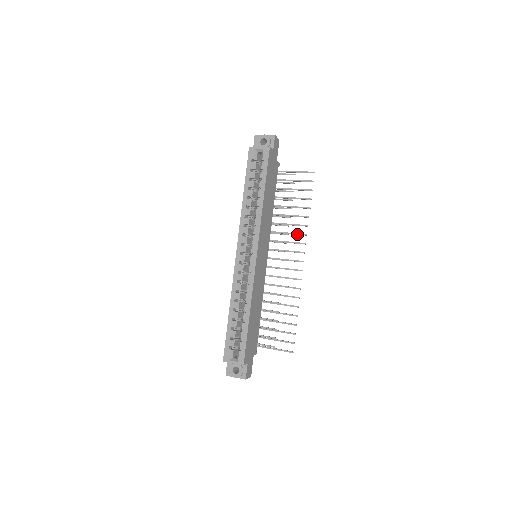
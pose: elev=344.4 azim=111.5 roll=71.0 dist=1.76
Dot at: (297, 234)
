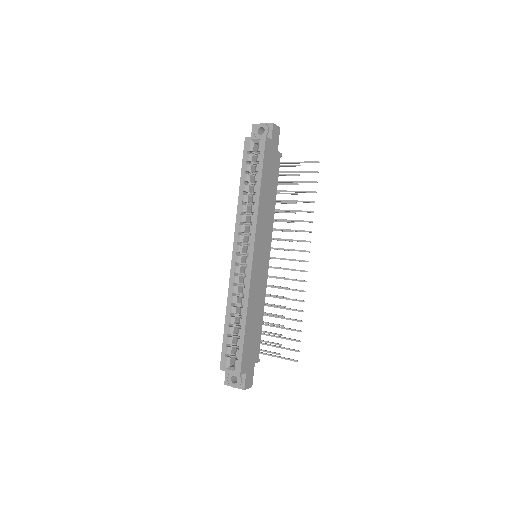
Dot at: (301, 231)
